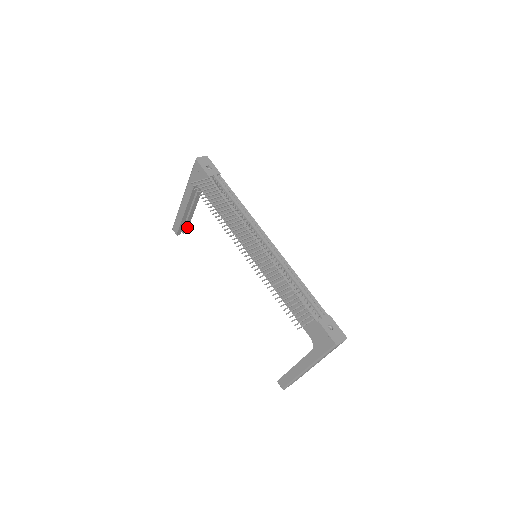
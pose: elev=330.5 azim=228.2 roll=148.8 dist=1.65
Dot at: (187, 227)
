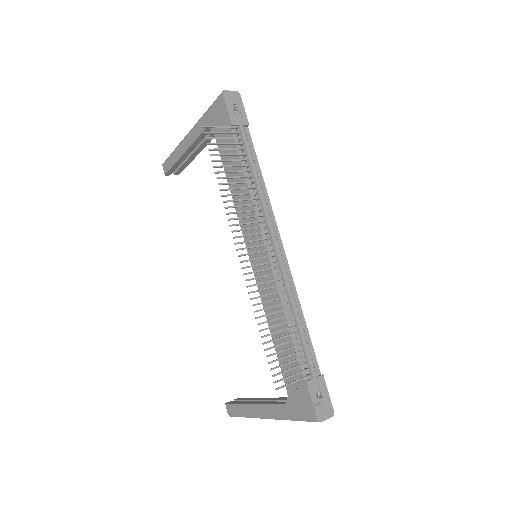
Dot at: (182, 169)
